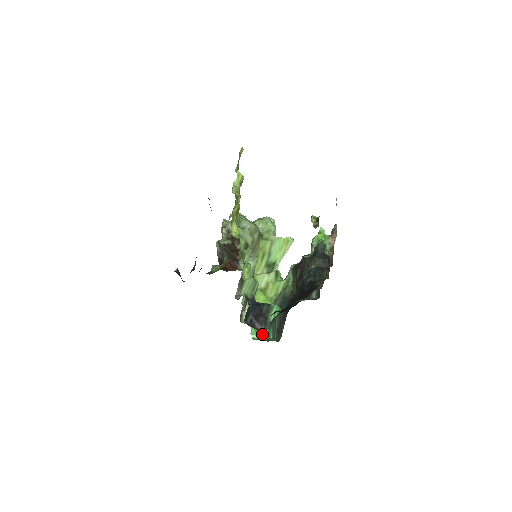
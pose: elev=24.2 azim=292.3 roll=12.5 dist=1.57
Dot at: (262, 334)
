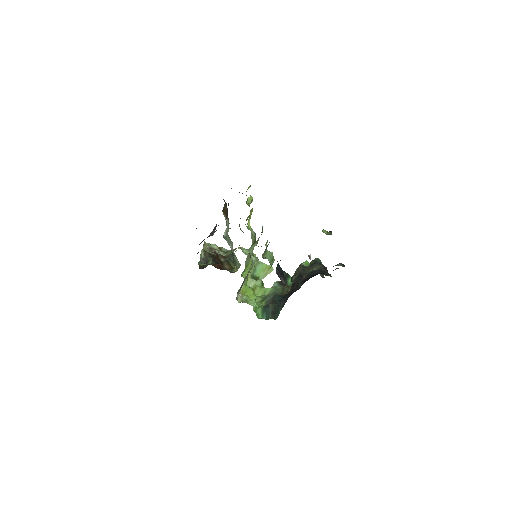
Dot at: (256, 314)
